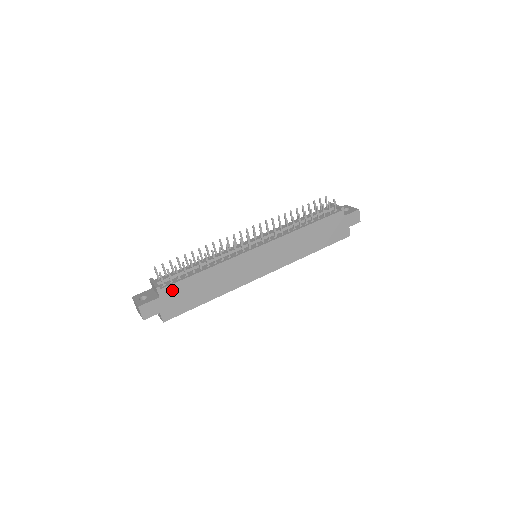
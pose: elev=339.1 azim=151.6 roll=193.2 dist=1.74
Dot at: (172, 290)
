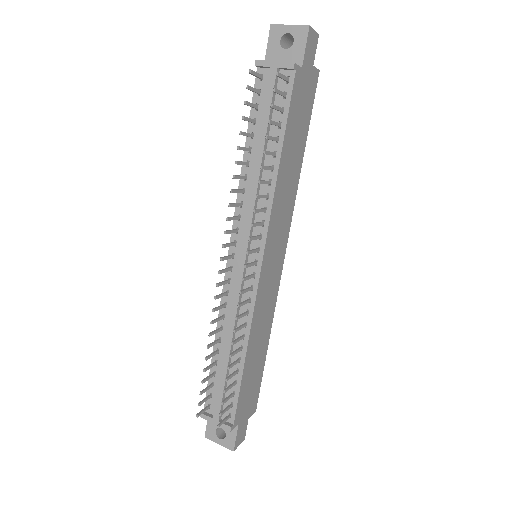
Dot at: (240, 407)
